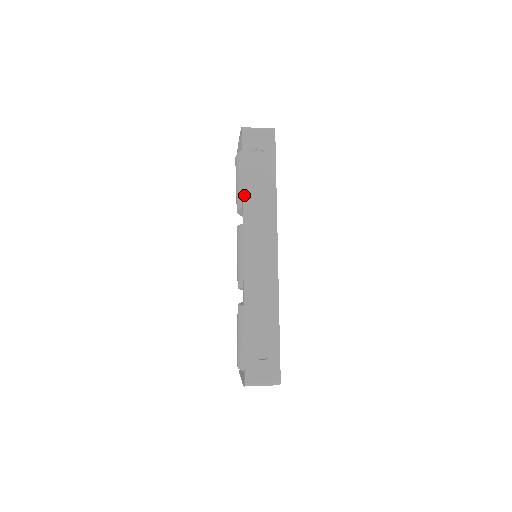
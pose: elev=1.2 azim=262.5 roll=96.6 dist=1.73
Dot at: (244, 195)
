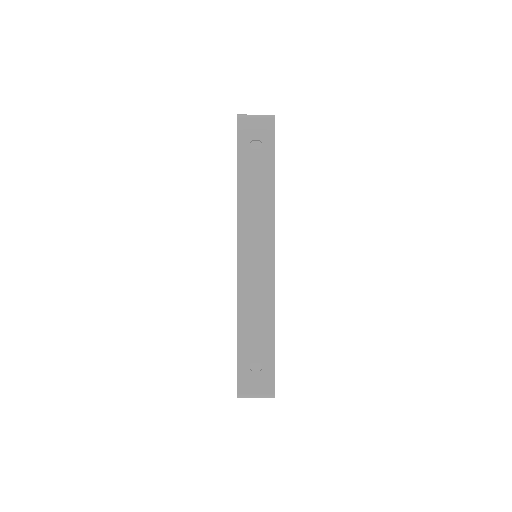
Dot at: (239, 193)
